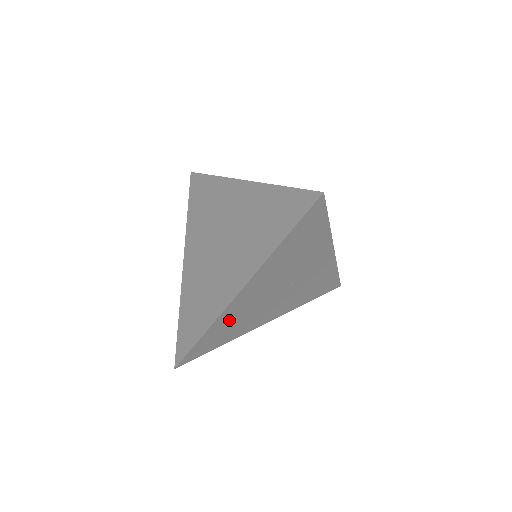
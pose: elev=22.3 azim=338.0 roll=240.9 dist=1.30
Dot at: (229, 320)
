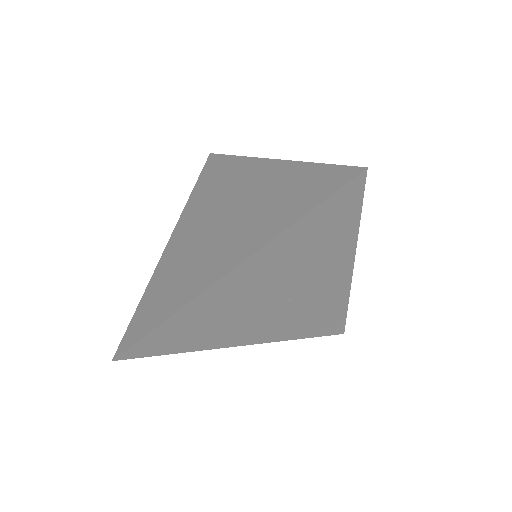
Dot at: (200, 316)
